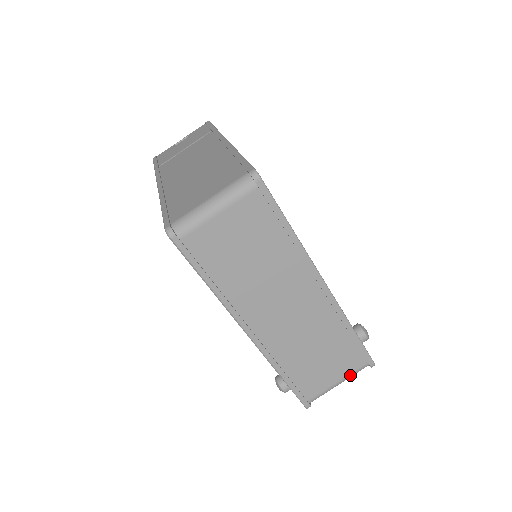
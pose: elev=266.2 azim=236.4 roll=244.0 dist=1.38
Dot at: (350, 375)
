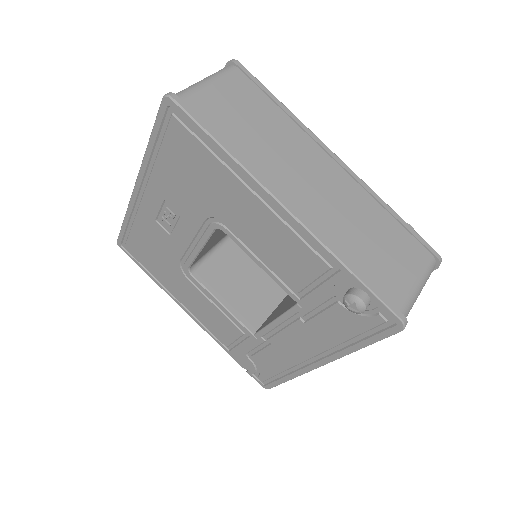
Dot at: (424, 272)
